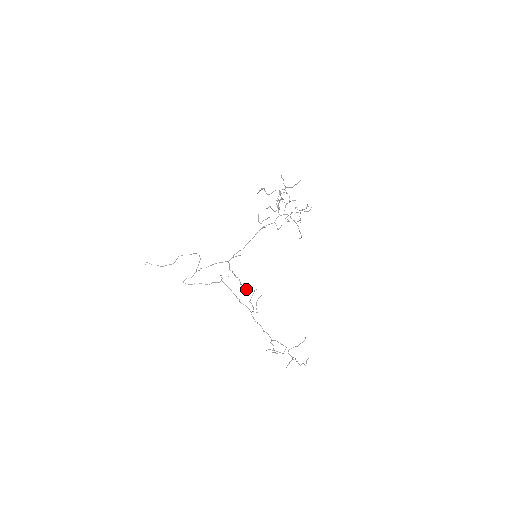
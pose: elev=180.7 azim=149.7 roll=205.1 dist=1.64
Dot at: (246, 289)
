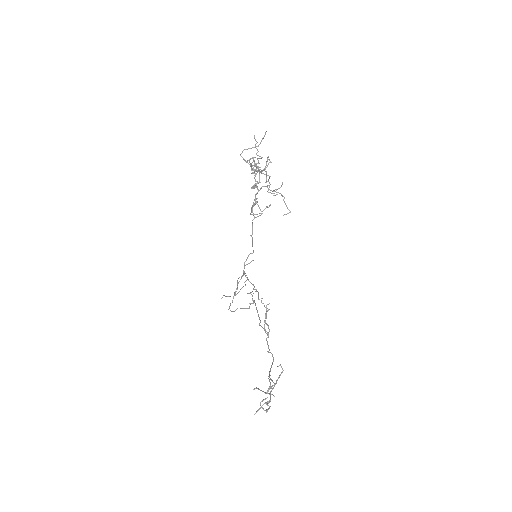
Dot at: (264, 305)
